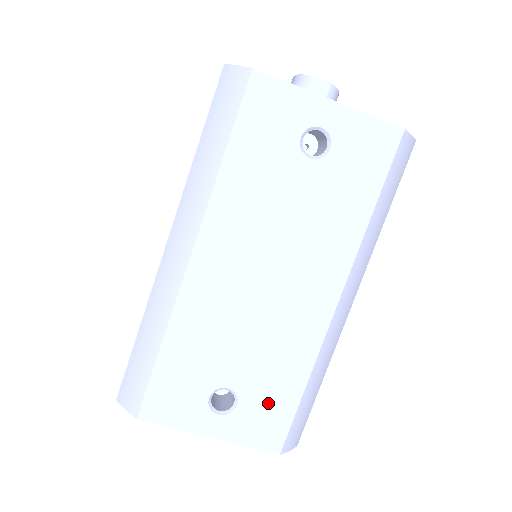
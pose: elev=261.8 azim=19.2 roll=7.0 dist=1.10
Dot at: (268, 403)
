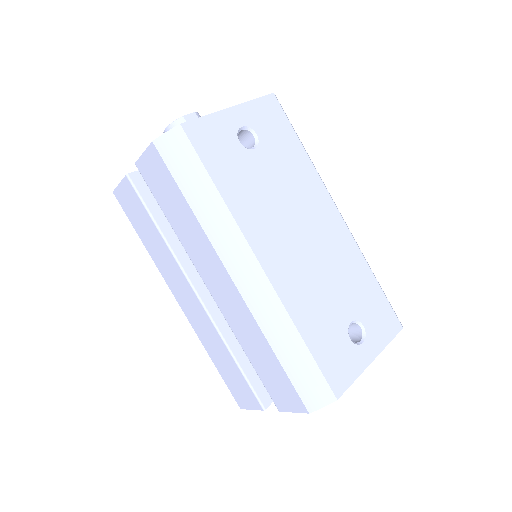
Dot at: (372, 306)
